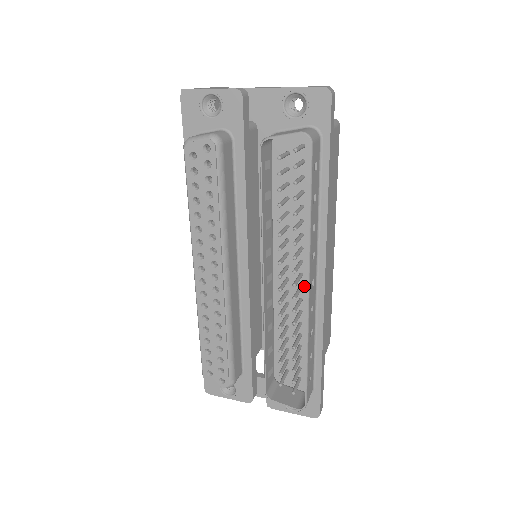
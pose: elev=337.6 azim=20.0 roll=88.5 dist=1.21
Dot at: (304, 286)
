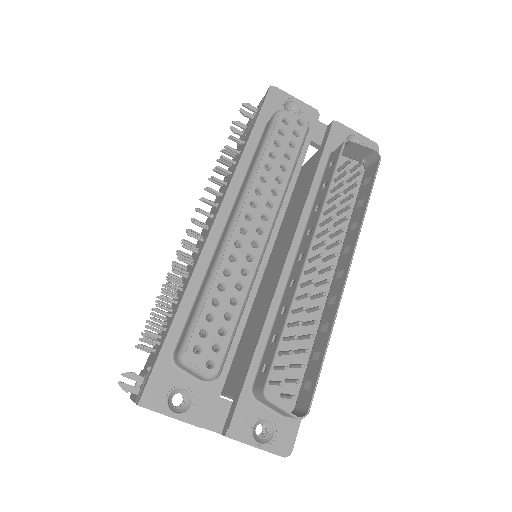
Dot at: occluded
